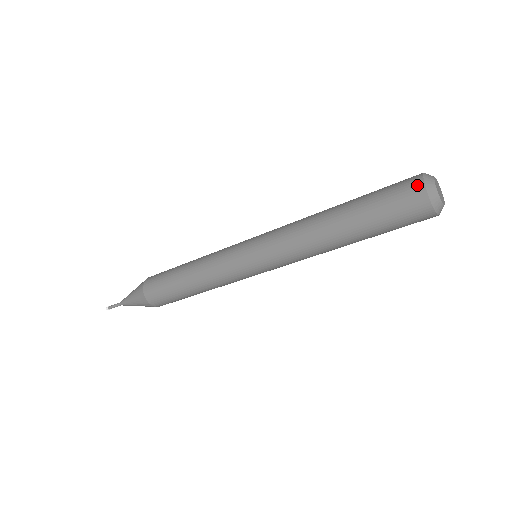
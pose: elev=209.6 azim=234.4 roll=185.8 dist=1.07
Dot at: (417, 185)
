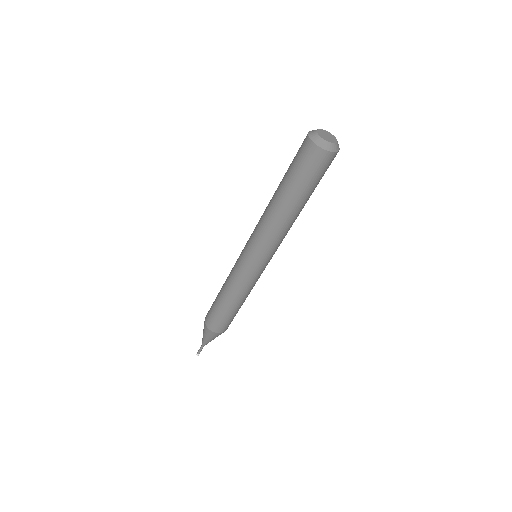
Dot at: occluded
